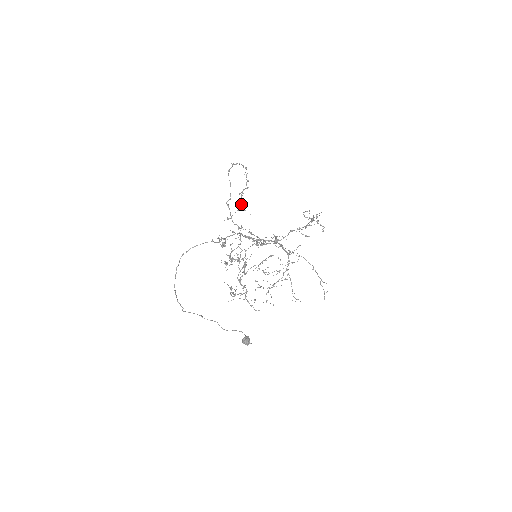
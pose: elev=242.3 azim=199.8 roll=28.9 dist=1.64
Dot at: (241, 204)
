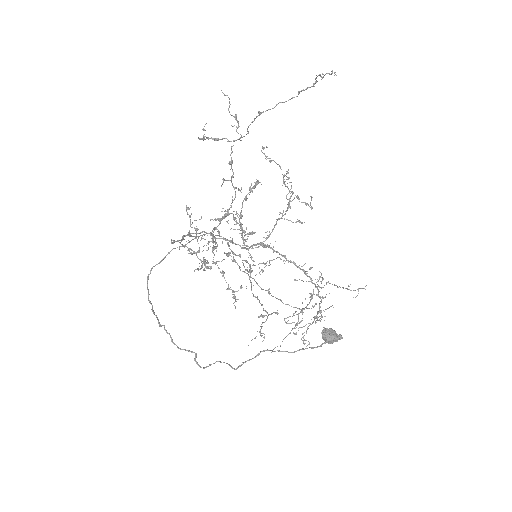
Dot at: occluded
